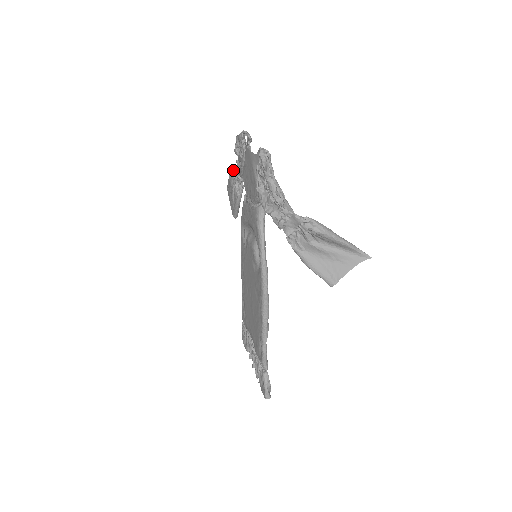
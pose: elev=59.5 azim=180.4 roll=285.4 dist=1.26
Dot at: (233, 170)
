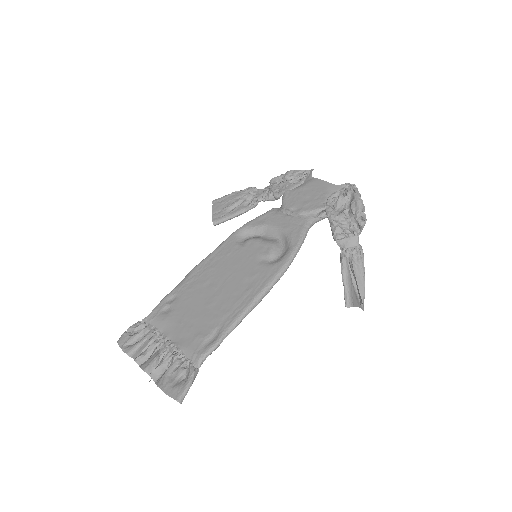
Dot at: (254, 189)
